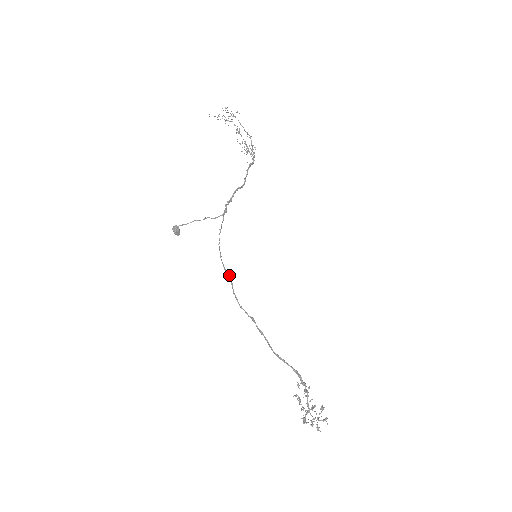
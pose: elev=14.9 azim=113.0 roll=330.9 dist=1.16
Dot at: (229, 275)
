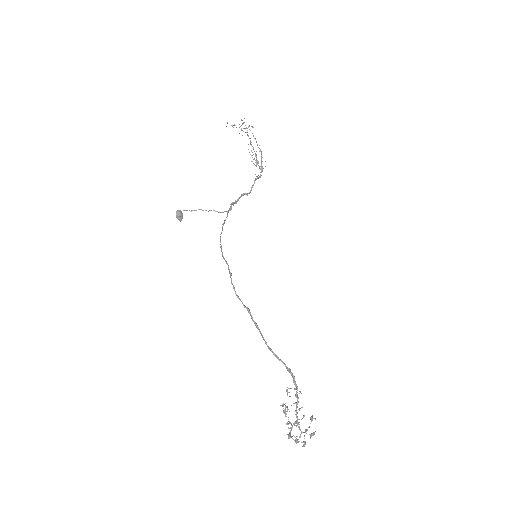
Dot at: (228, 265)
